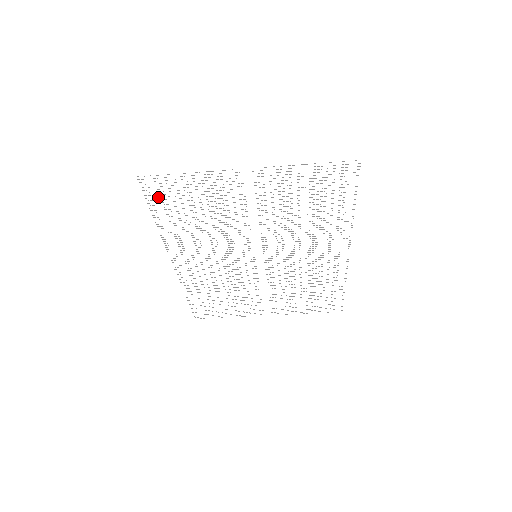
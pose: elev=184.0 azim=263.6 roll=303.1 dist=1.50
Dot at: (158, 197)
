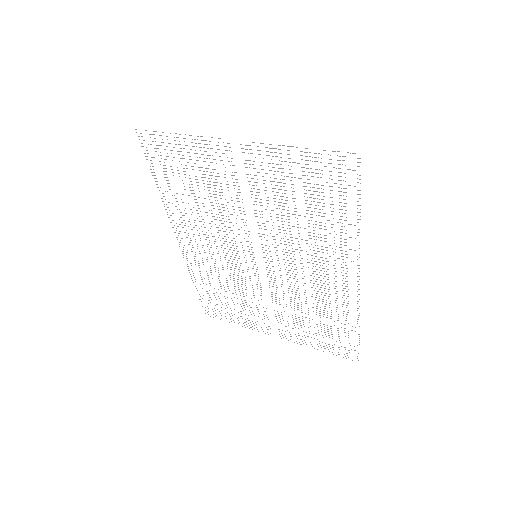
Dot at: occluded
